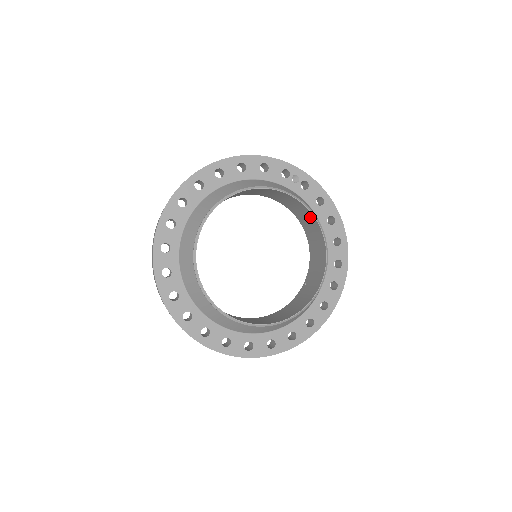
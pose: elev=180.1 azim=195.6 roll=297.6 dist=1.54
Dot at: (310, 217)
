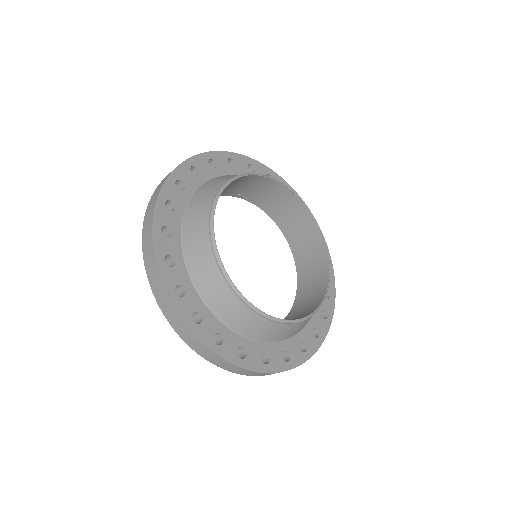
Dot at: (322, 281)
